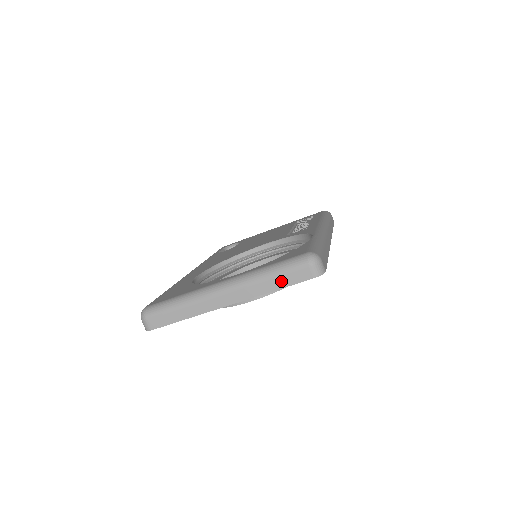
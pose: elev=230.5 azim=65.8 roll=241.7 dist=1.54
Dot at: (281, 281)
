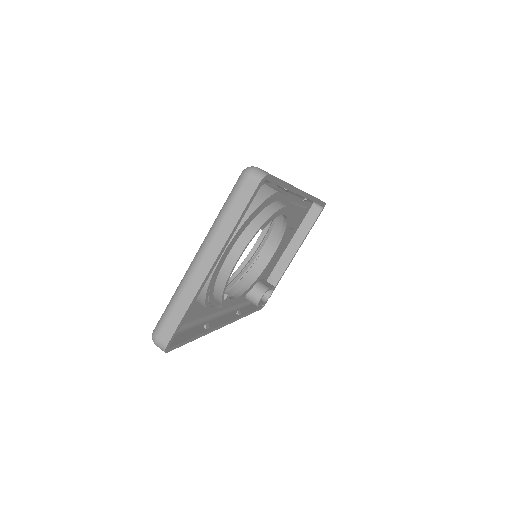
Dot at: (236, 209)
